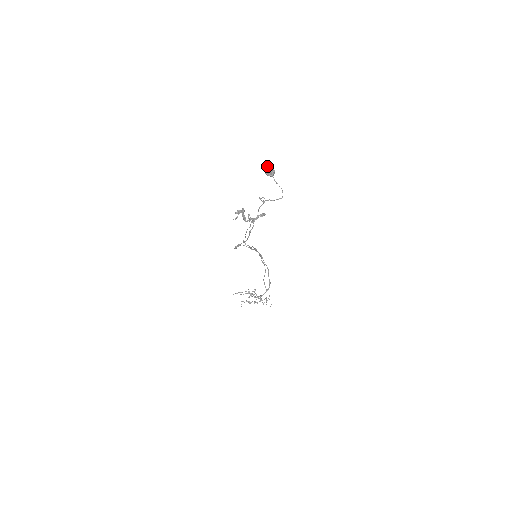
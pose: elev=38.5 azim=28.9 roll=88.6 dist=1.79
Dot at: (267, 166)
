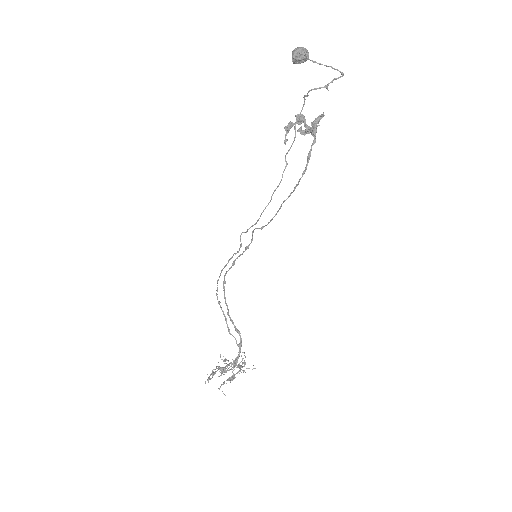
Dot at: occluded
